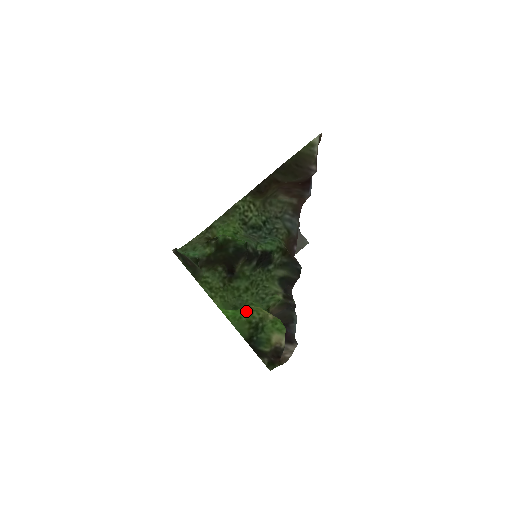
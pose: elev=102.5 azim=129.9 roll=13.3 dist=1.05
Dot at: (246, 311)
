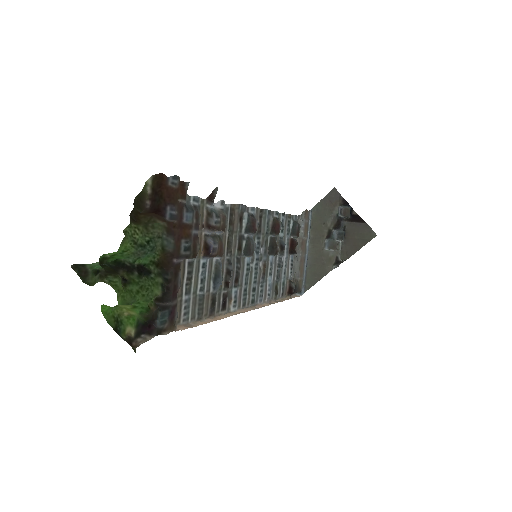
Dot at: (112, 309)
